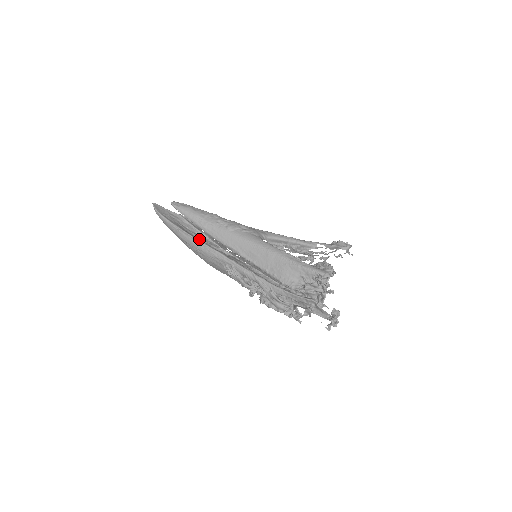
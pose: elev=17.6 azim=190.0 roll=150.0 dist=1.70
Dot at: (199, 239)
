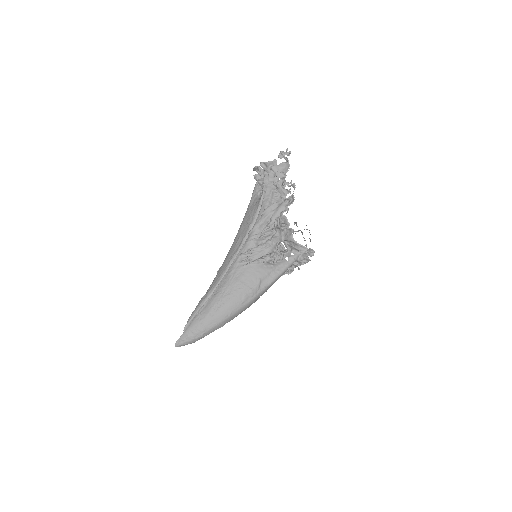
Dot at: occluded
